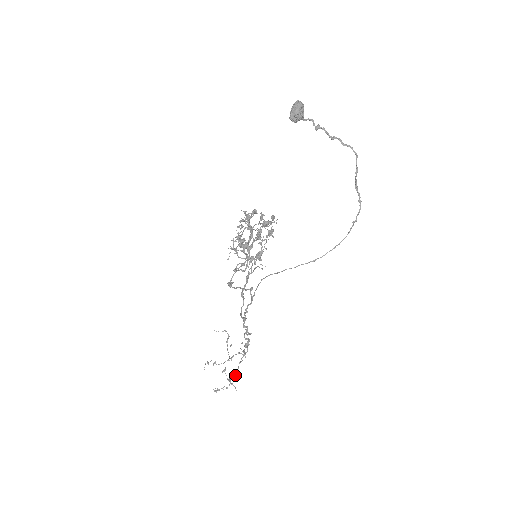
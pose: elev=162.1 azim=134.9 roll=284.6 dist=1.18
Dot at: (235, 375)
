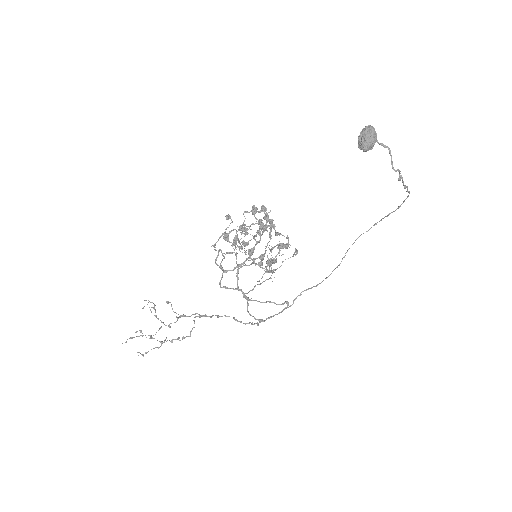
Dot at: occluded
